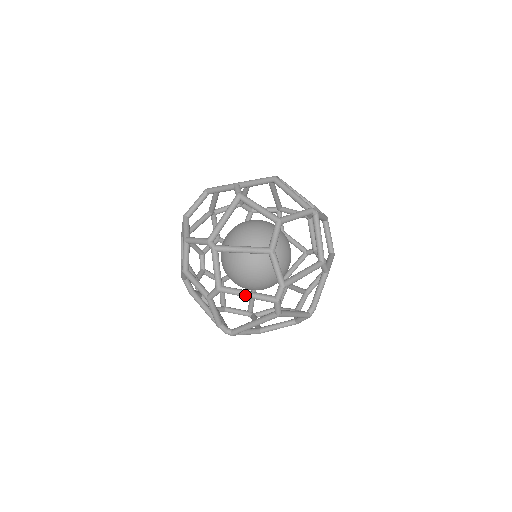
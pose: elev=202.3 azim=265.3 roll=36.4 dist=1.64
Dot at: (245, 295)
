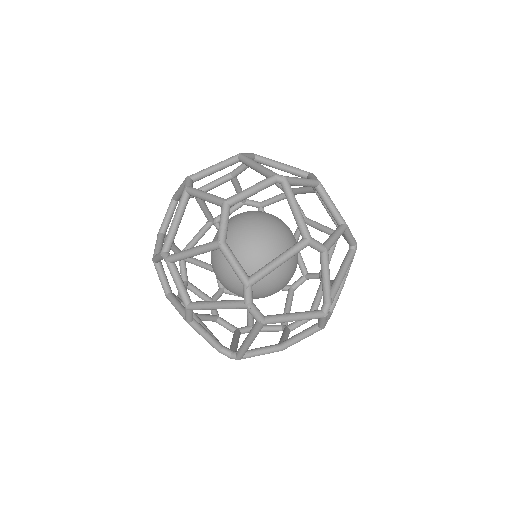
Dot at: (213, 307)
